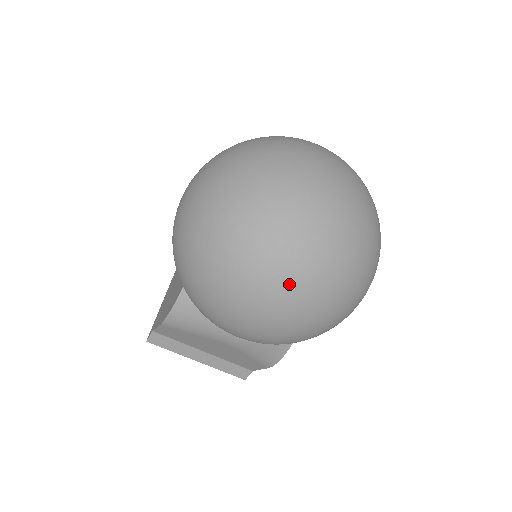
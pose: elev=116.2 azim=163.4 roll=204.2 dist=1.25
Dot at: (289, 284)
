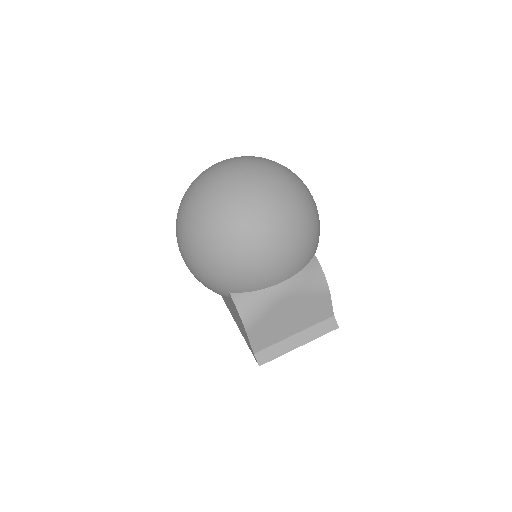
Dot at: (252, 207)
